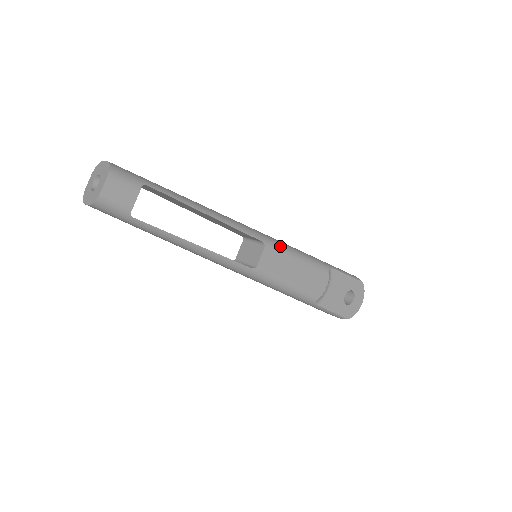
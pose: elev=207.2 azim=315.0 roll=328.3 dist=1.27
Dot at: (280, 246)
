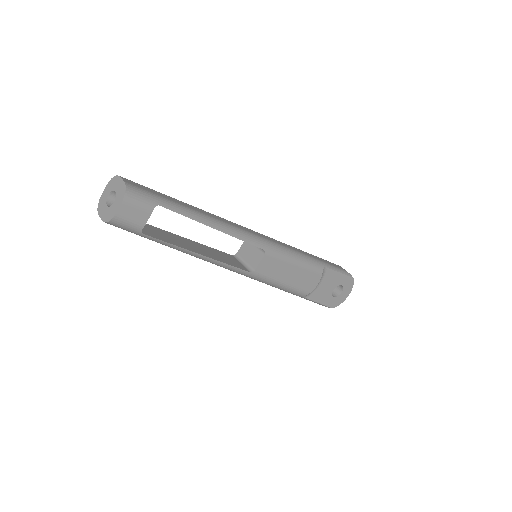
Dot at: (280, 252)
